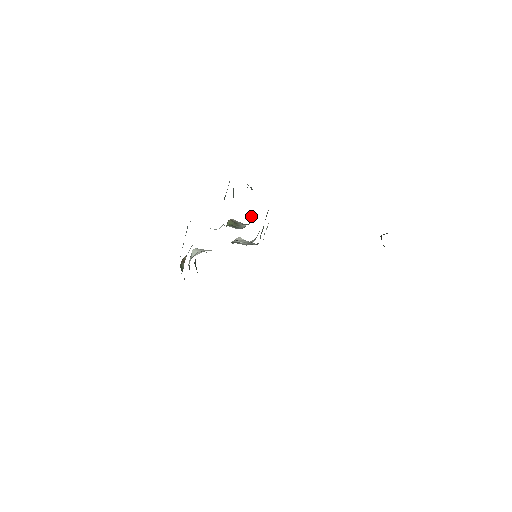
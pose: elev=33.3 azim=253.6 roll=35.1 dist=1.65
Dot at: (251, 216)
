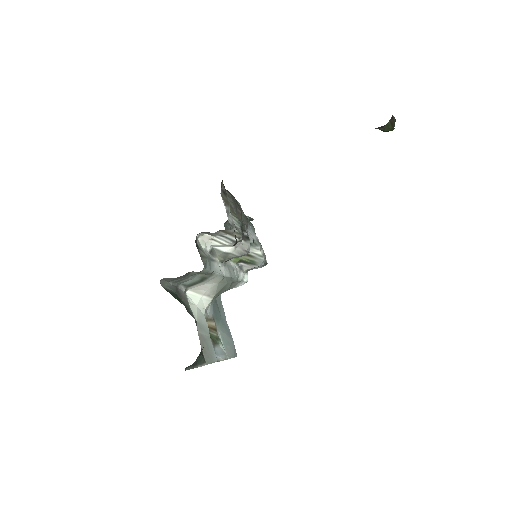
Dot at: (253, 236)
